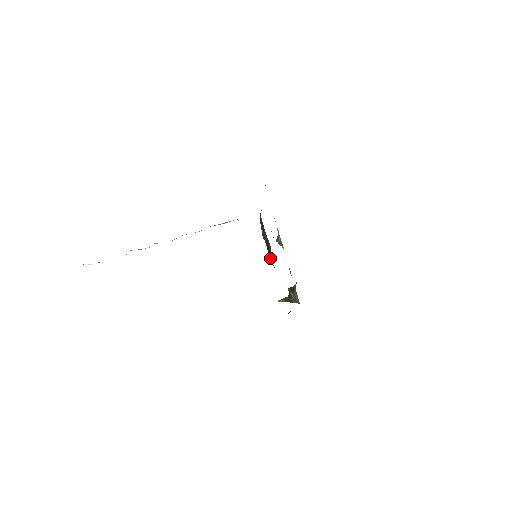
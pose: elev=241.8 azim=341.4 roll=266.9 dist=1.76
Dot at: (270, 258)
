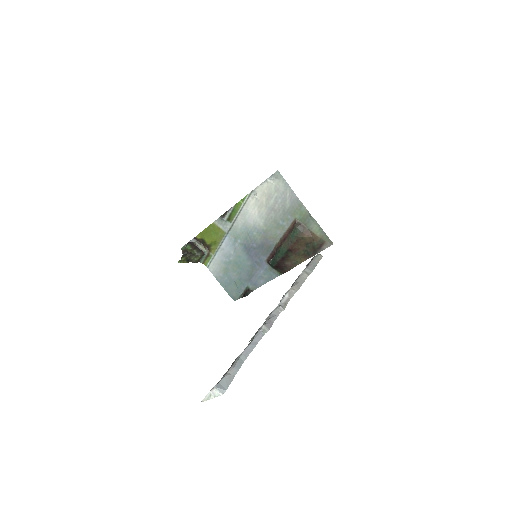
Dot at: (284, 264)
